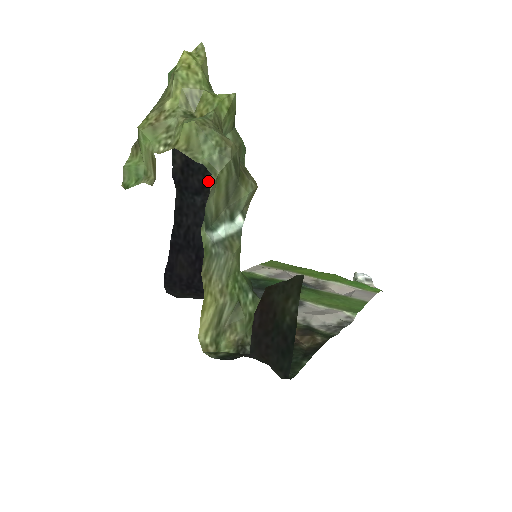
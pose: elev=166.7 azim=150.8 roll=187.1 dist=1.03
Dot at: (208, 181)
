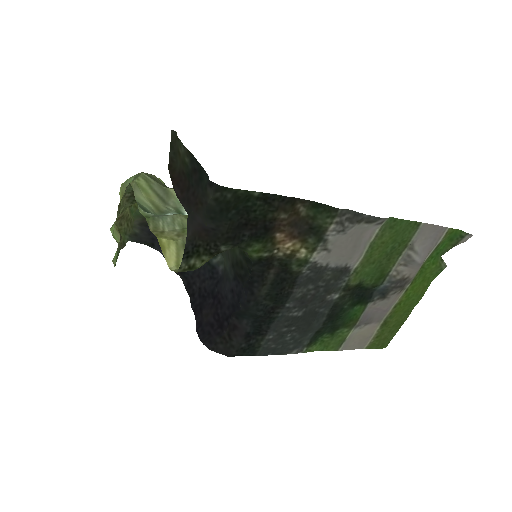
Dot at: occluded
